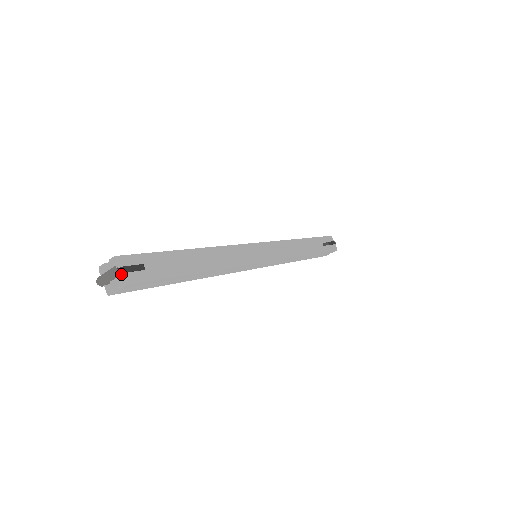
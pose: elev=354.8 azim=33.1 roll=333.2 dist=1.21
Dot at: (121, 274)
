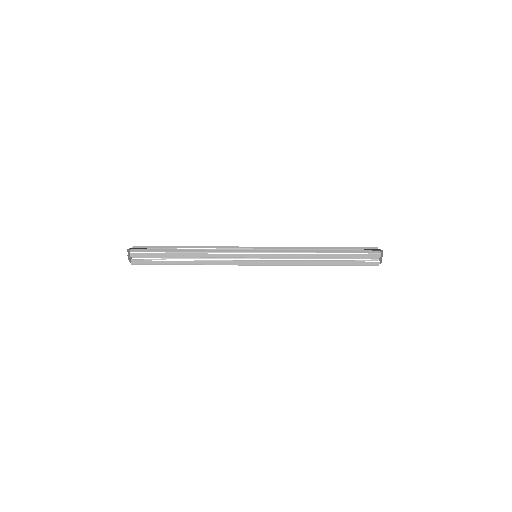
Dot at: (131, 250)
